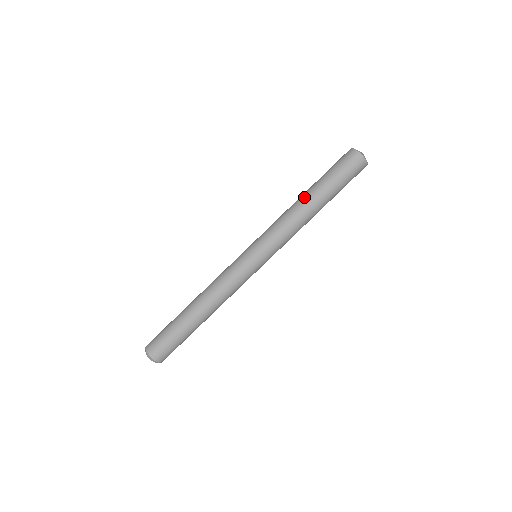
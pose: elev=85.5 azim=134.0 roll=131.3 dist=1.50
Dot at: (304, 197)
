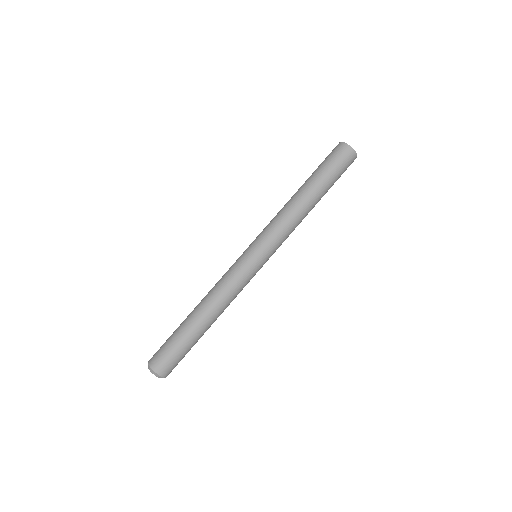
Dot at: (296, 192)
